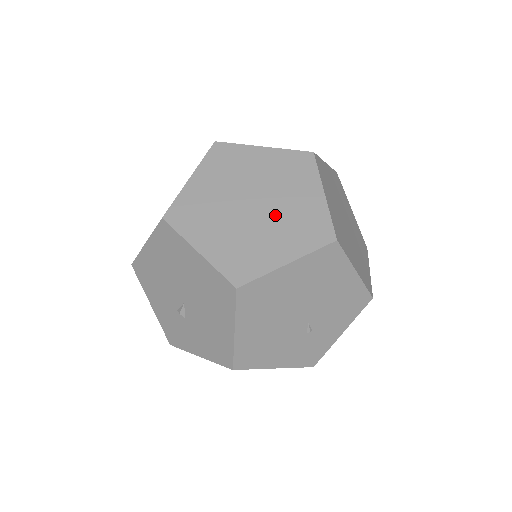
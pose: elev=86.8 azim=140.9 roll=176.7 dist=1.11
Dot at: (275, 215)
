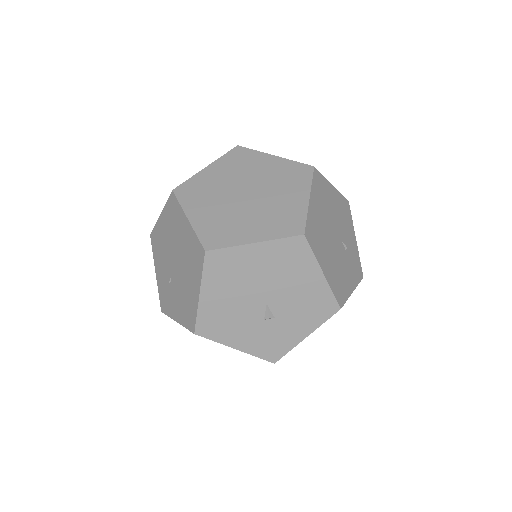
Dot at: (266, 187)
